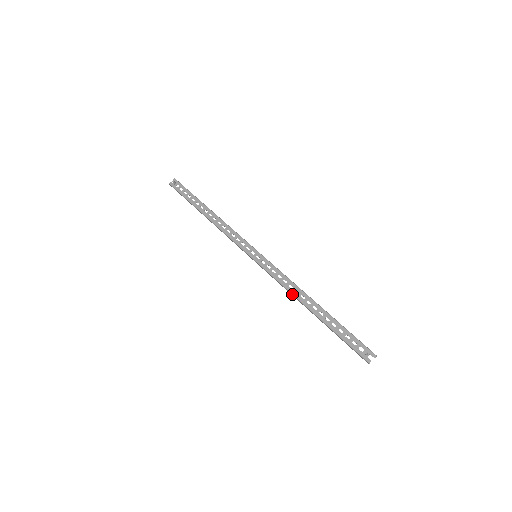
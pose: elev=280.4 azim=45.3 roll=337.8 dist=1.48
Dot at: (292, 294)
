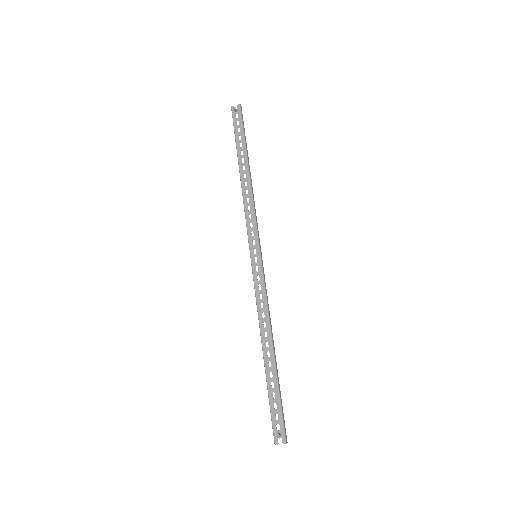
Dot at: (259, 323)
